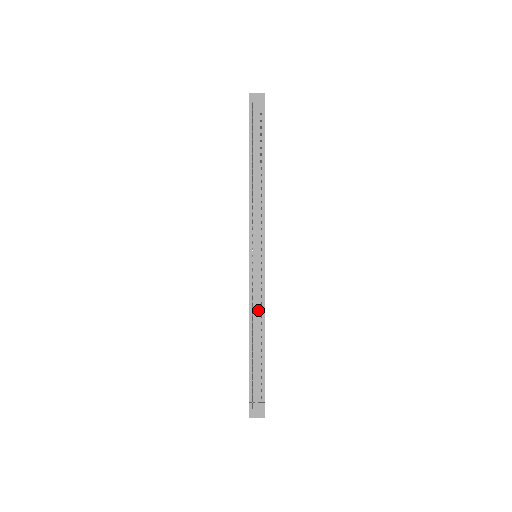
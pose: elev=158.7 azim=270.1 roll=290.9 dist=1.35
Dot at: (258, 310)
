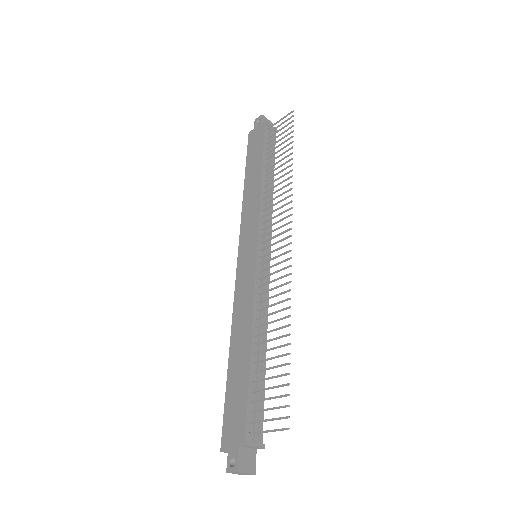
Dot at: (262, 313)
